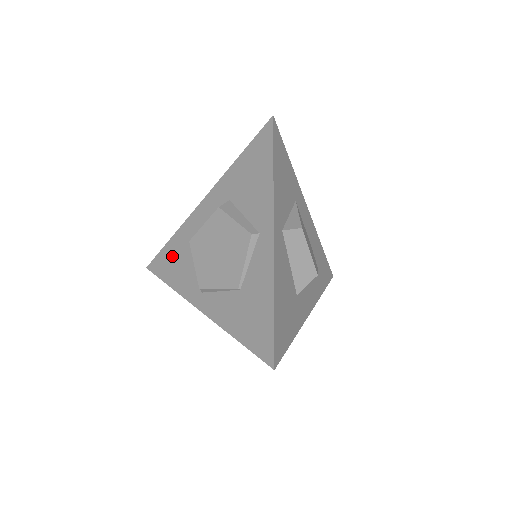
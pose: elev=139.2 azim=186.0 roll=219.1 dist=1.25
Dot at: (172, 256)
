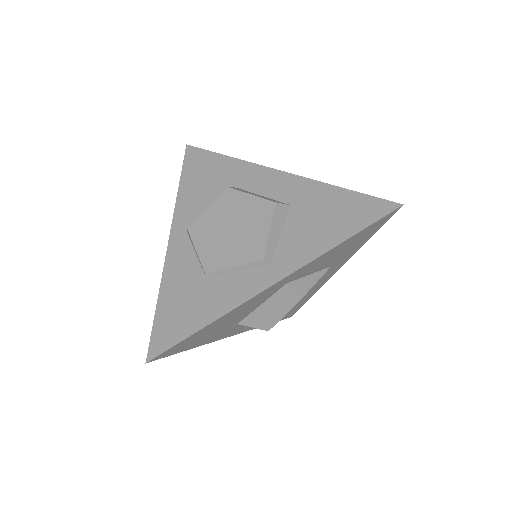
Dot at: (209, 169)
